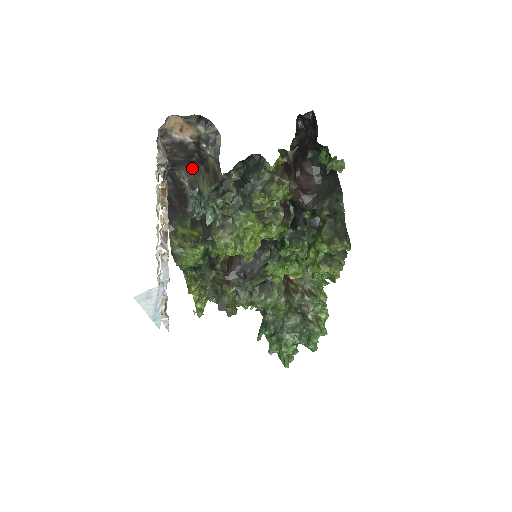
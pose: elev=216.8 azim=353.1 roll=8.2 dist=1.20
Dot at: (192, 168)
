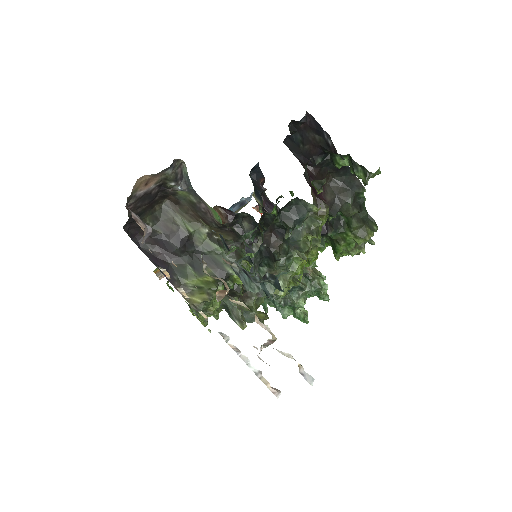
Dot at: (155, 207)
